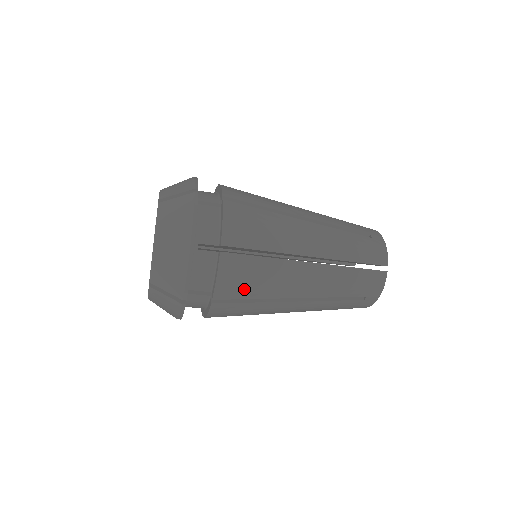
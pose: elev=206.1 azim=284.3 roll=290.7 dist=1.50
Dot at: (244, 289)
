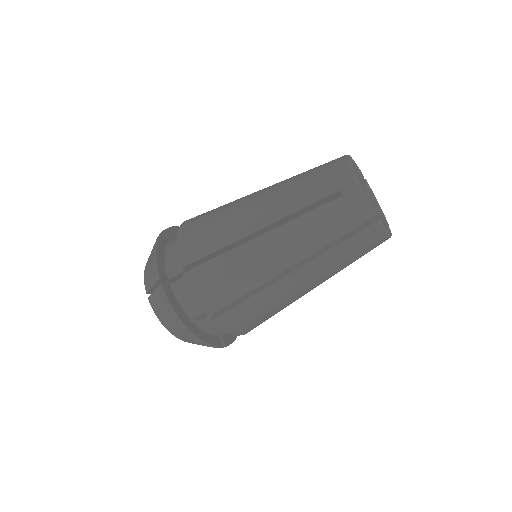
Dot at: (203, 245)
